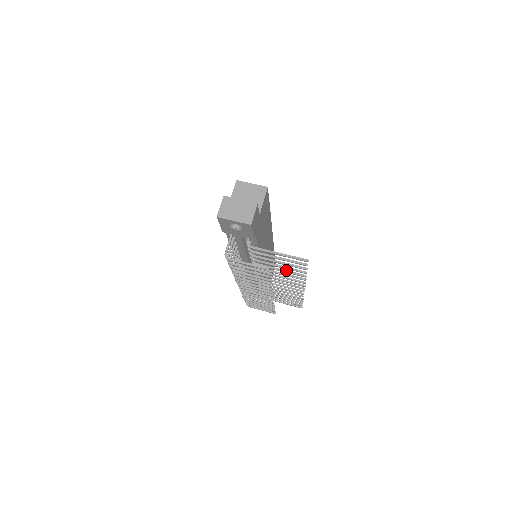
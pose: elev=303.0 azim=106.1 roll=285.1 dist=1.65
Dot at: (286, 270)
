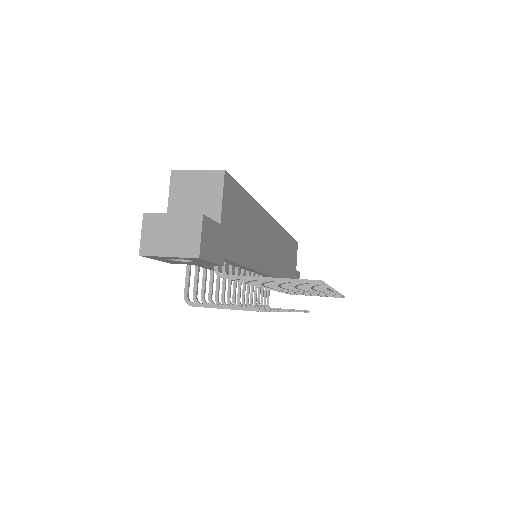
Dot at: occluded
